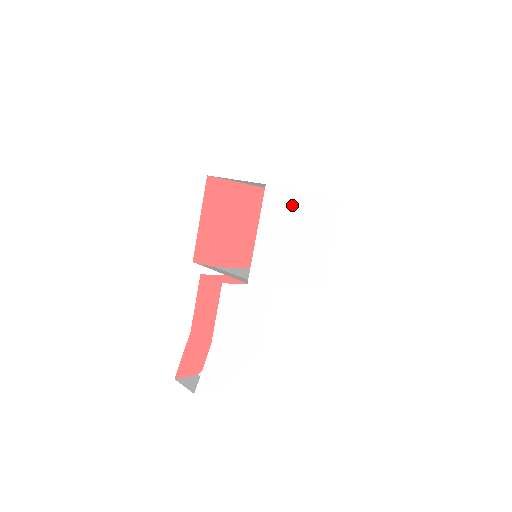
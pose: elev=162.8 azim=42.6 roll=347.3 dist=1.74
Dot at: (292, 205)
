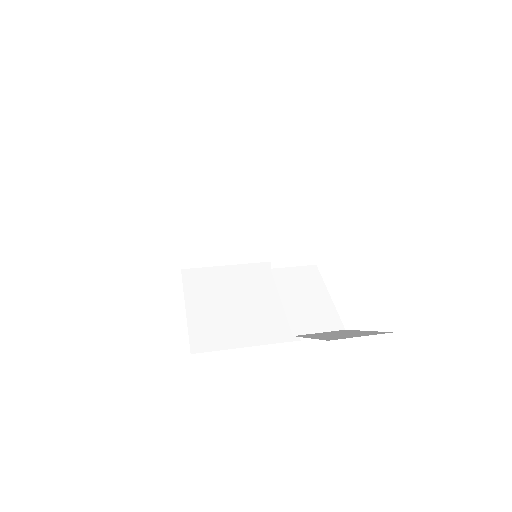
Dot at: occluded
